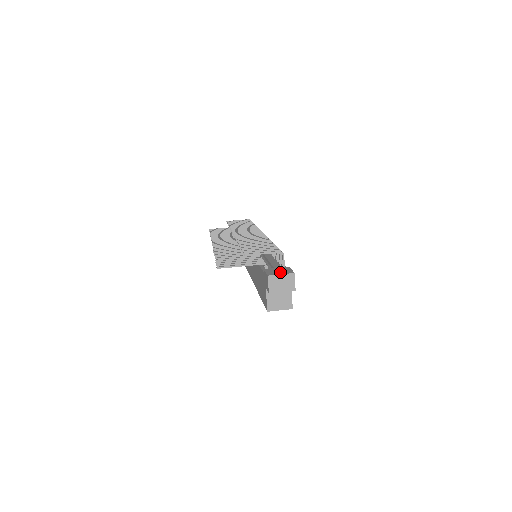
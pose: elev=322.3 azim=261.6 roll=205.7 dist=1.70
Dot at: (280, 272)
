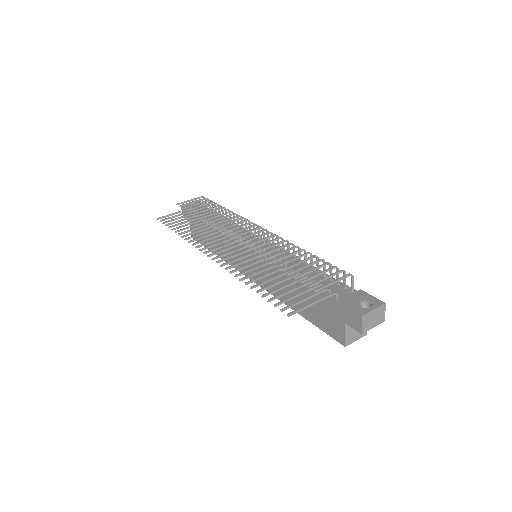
Dot at: (363, 303)
